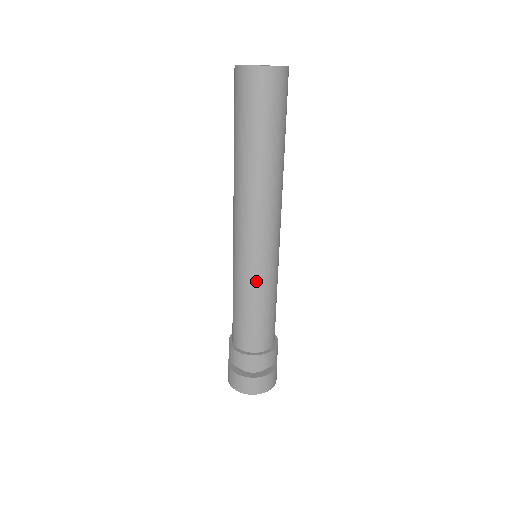
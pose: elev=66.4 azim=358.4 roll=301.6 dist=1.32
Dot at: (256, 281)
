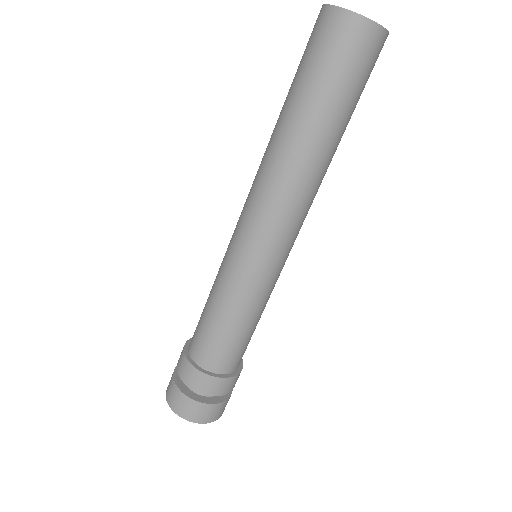
Dot at: (226, 274)
